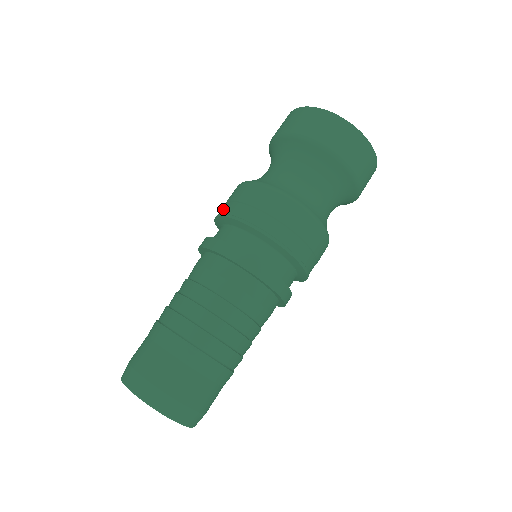
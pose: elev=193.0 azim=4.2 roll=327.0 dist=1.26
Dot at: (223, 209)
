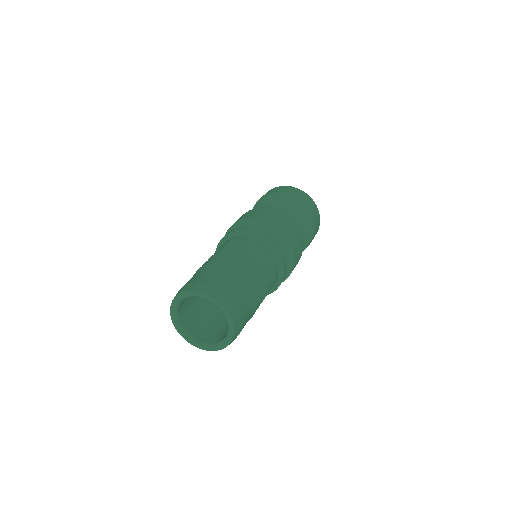
Dot at: occluded
